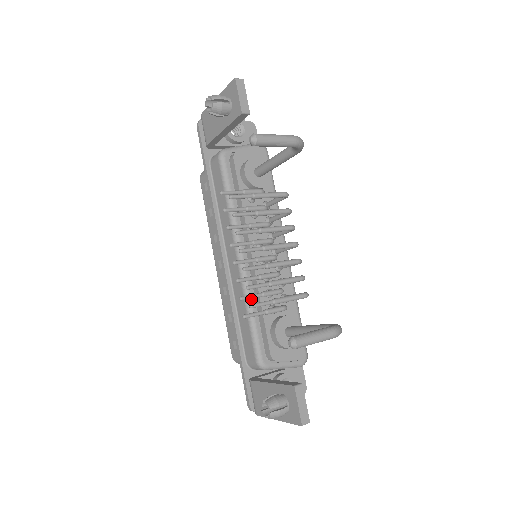
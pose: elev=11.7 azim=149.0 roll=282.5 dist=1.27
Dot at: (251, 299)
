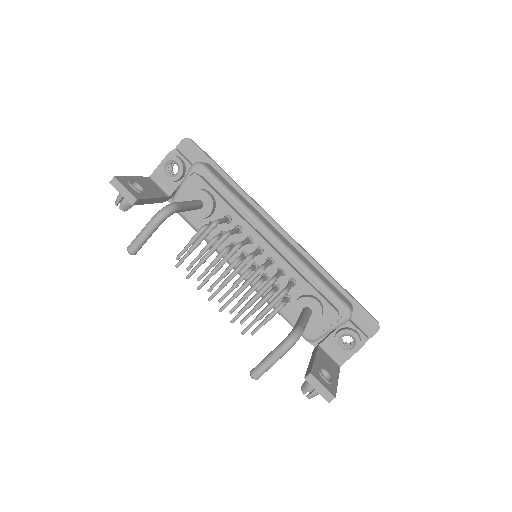
Dot at: occluded
